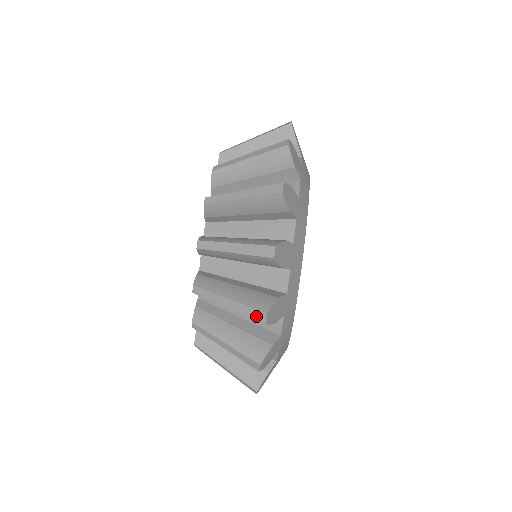
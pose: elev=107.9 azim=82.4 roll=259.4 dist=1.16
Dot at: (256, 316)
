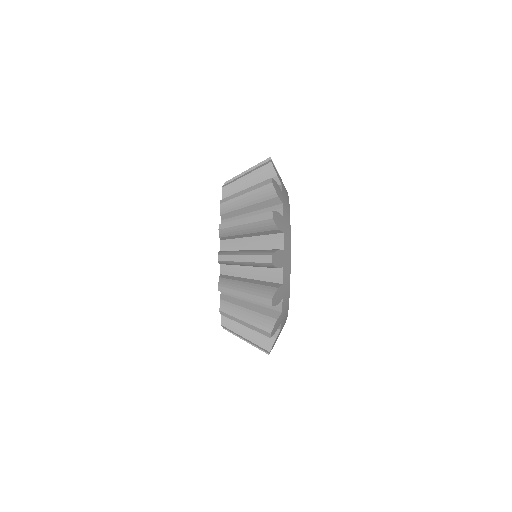
Dot at: (265, 260)
